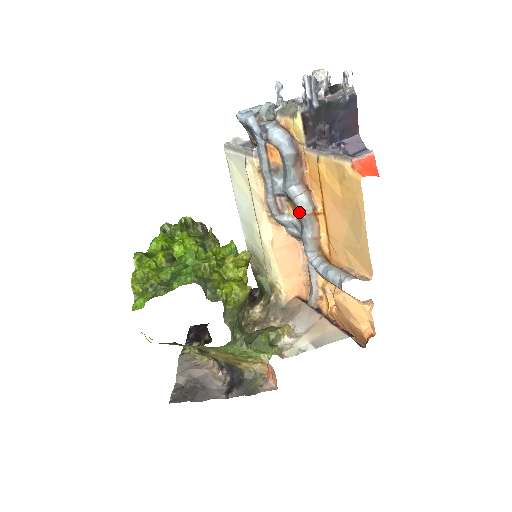
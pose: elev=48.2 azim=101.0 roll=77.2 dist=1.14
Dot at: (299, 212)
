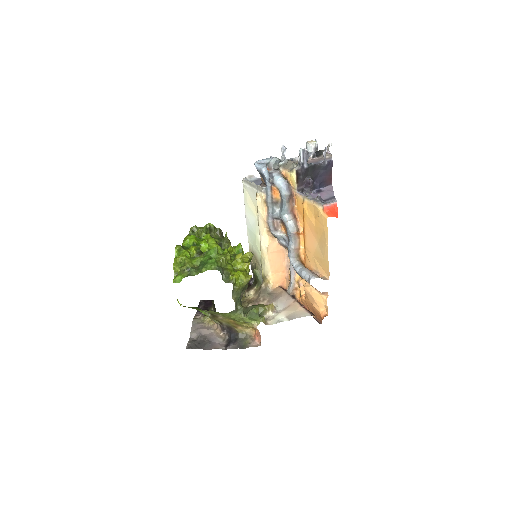
Dot at: (288, 231)
